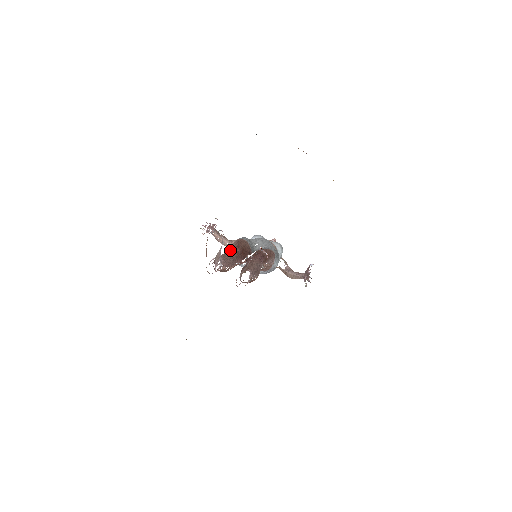
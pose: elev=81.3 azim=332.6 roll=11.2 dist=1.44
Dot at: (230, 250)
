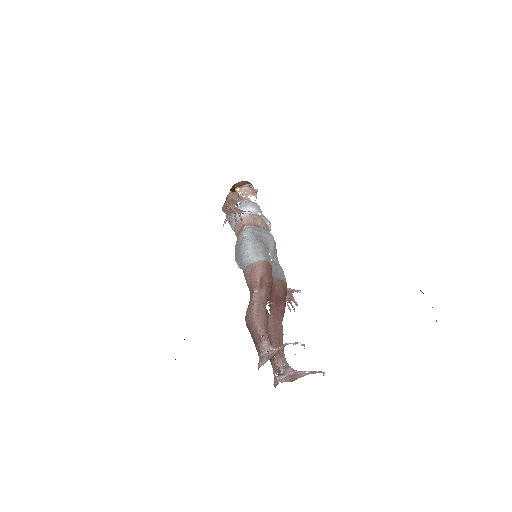
Dot at: (253, 275)
